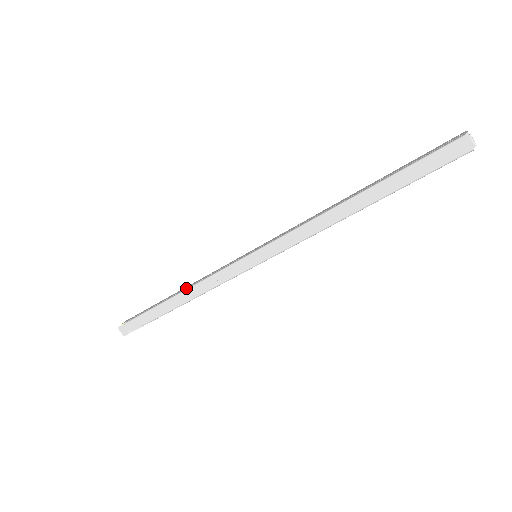
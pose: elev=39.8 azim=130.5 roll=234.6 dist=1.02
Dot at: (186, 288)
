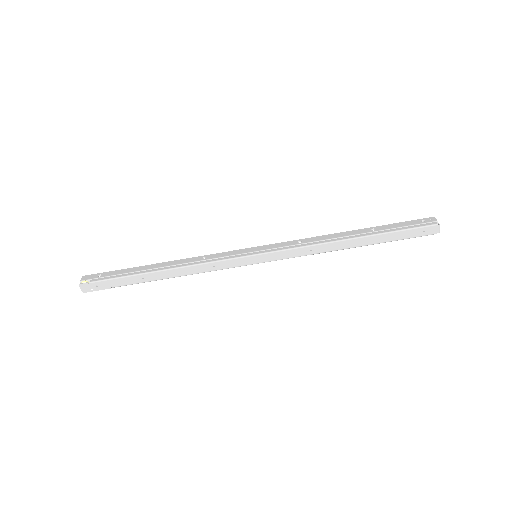
Dot at: (176, 265)
